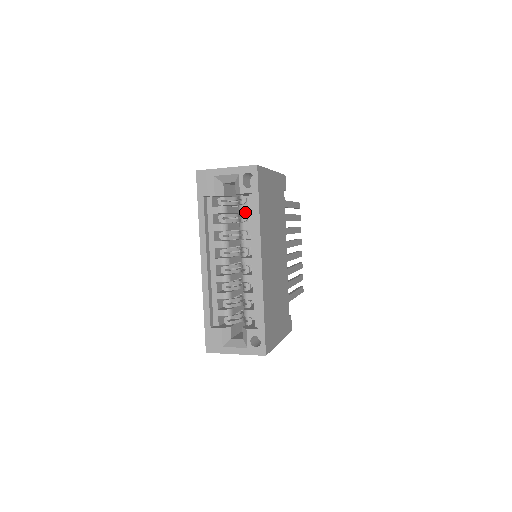
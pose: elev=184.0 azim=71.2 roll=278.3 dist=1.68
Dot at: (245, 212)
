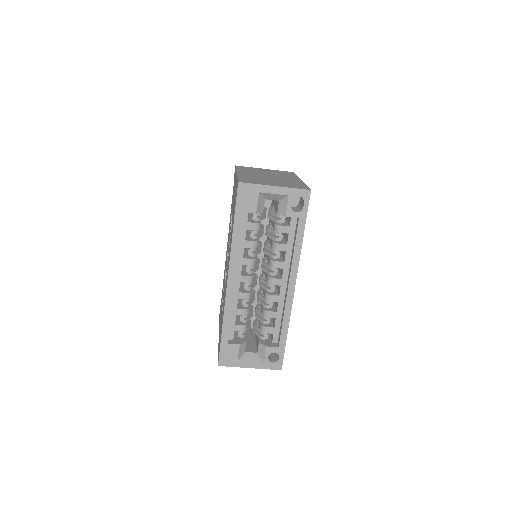
Dot at: occluded
